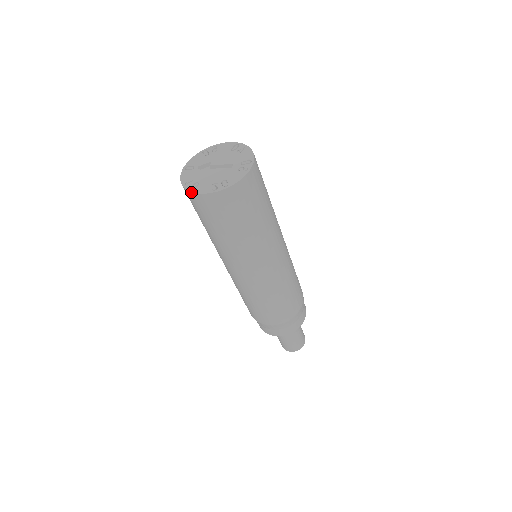
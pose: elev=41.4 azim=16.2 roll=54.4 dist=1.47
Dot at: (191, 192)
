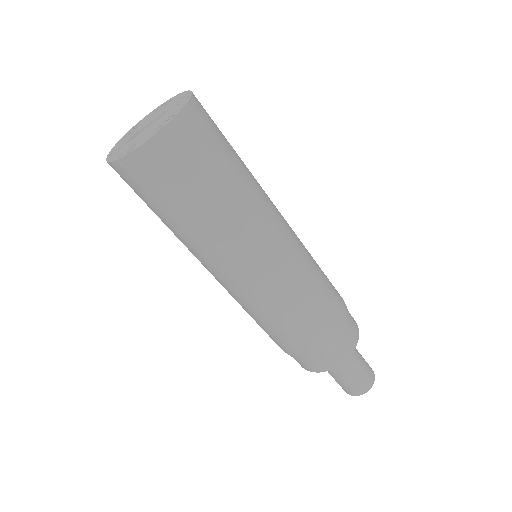
Dot at: (130, 153)
